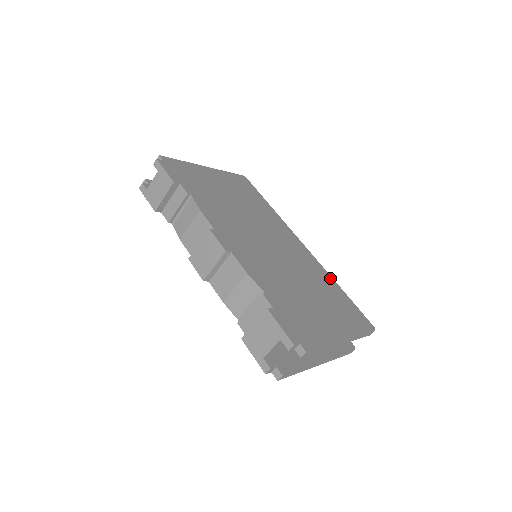
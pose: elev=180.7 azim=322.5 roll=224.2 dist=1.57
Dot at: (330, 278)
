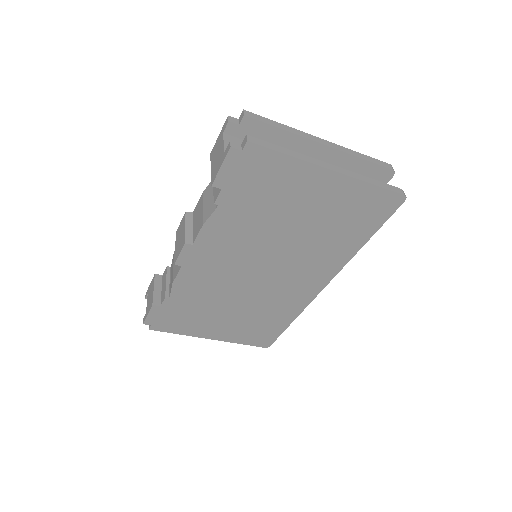
Dot at: occluded
